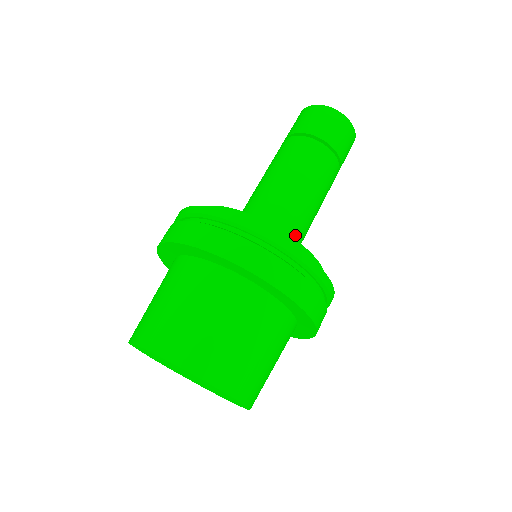
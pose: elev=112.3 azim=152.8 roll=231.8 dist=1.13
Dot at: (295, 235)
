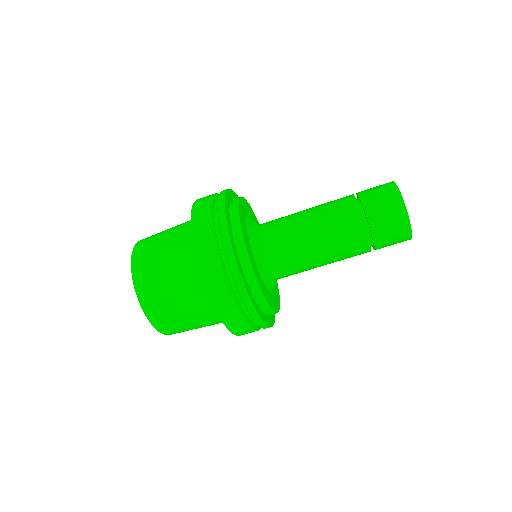
Dot at: (281, 265)
